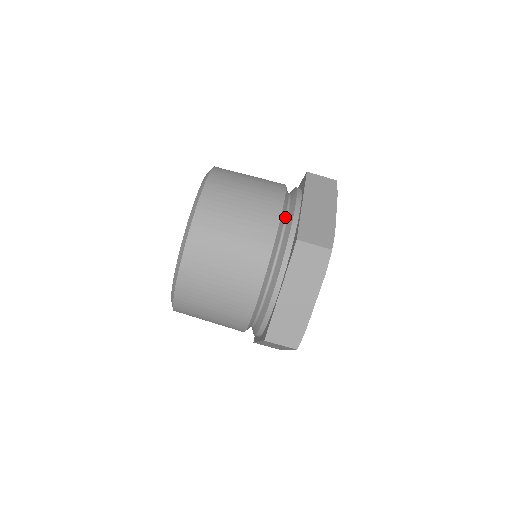
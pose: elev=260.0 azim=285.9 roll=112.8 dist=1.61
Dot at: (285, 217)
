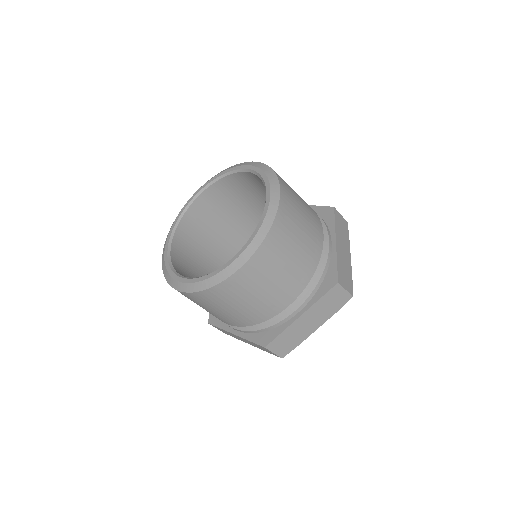
Dot at: occluded
